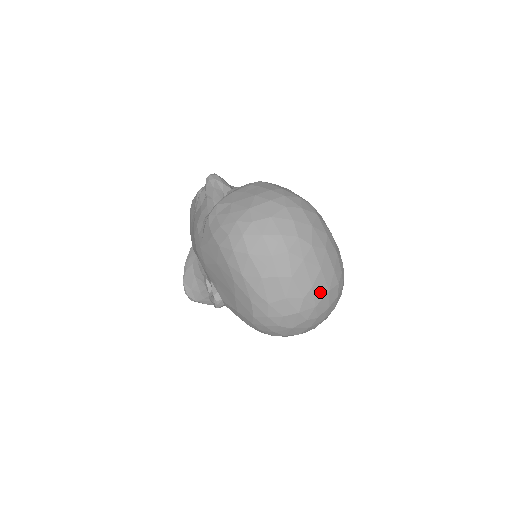
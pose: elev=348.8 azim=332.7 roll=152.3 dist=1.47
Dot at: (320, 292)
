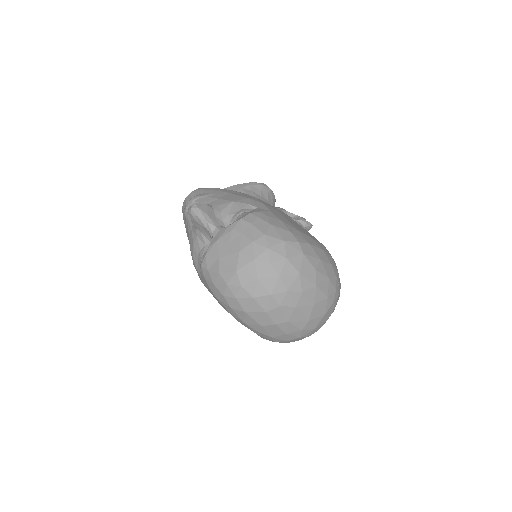
Dot at: (317, 319)
